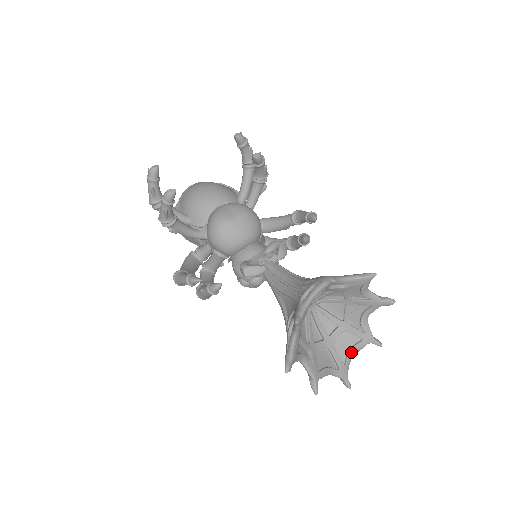
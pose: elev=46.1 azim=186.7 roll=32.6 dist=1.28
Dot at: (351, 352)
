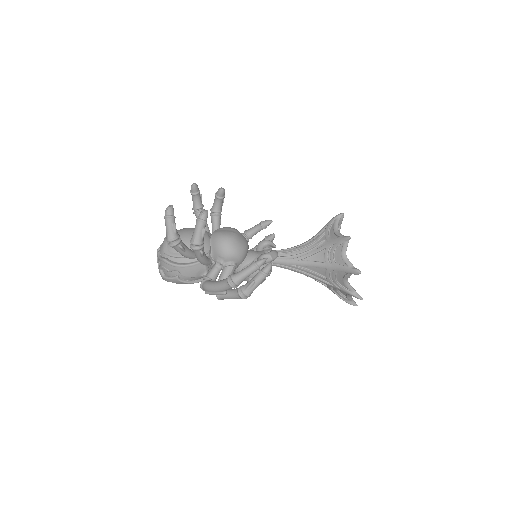
Dot at: occluded
